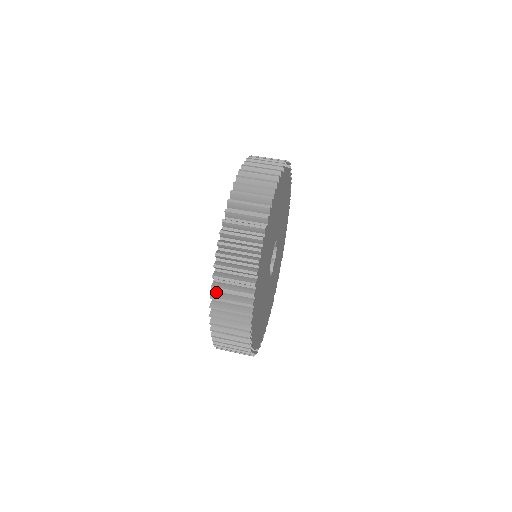
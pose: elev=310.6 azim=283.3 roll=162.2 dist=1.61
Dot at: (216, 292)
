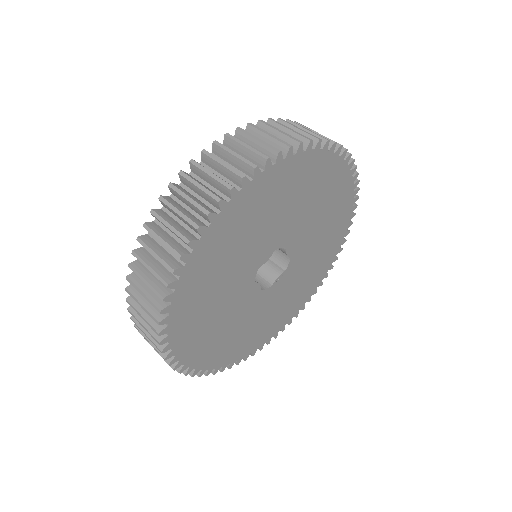
Dot at: occluded
